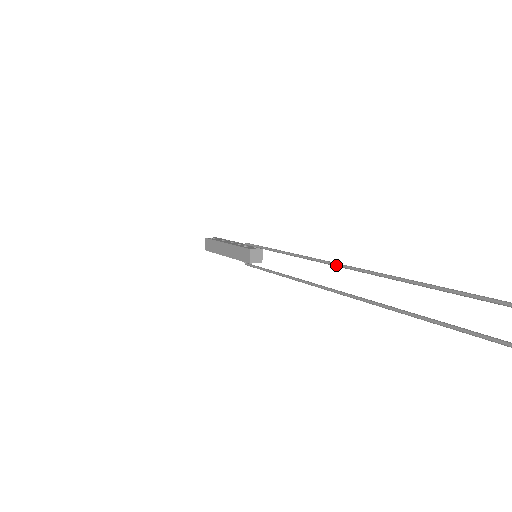
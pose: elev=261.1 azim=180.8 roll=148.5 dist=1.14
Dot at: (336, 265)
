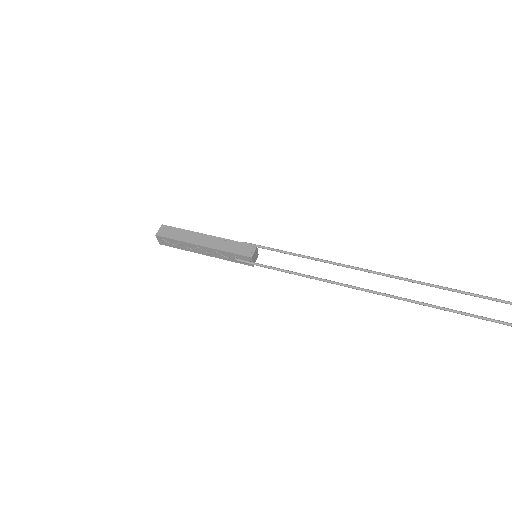
Dot at: (387, 274)
